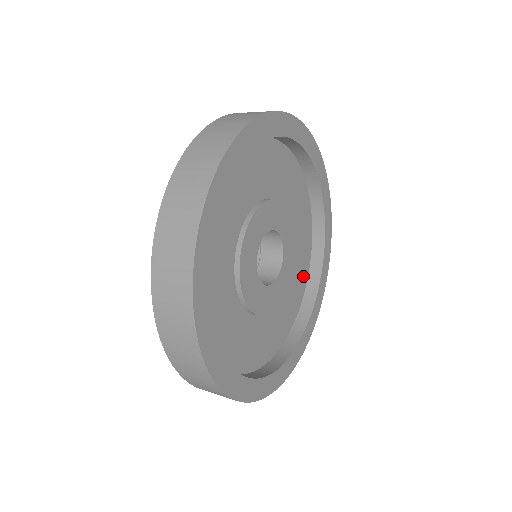
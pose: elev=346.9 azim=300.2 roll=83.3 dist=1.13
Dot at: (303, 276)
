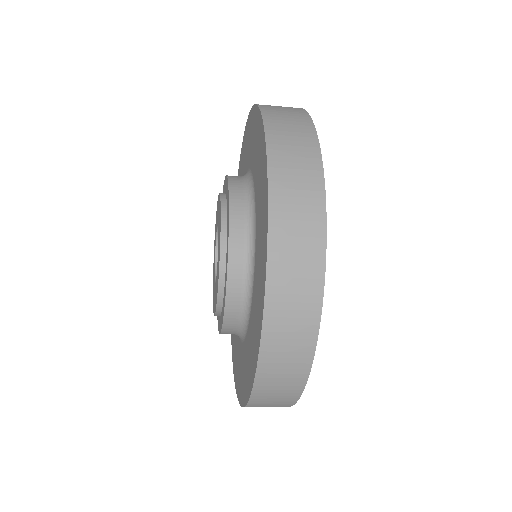
Dot at: occluded
